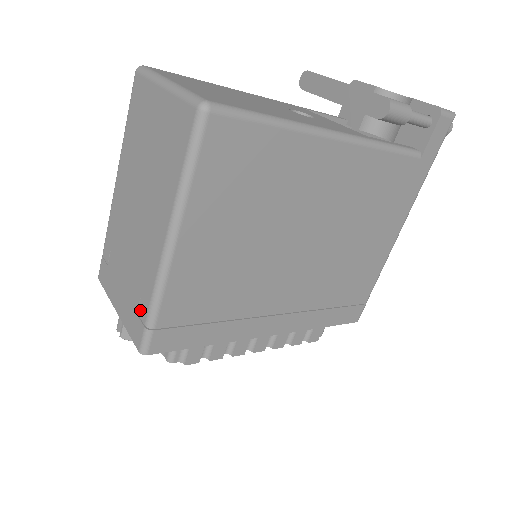
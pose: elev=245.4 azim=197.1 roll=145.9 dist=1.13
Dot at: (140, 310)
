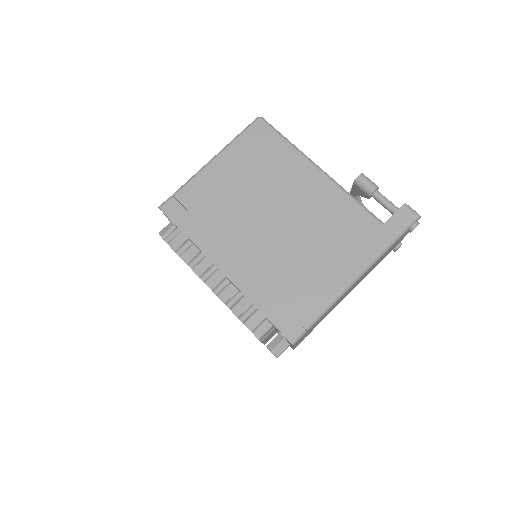
Dot at: occluded
